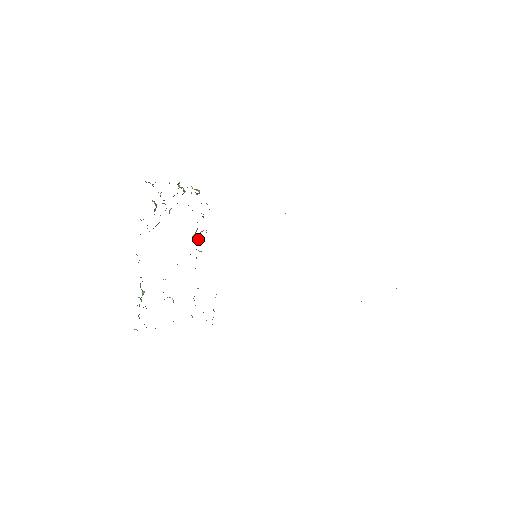
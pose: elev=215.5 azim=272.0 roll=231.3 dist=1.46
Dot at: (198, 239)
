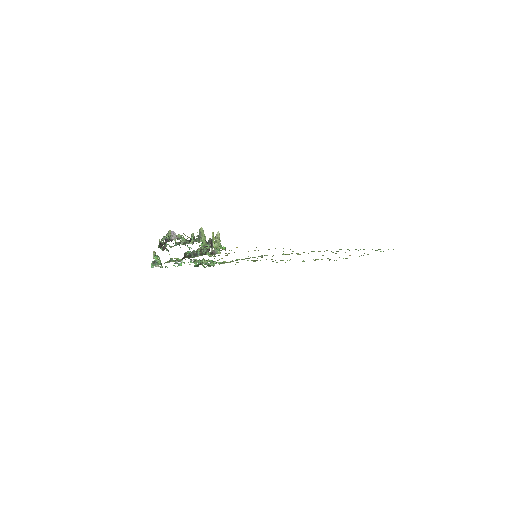
Dot at: (211, 249)
